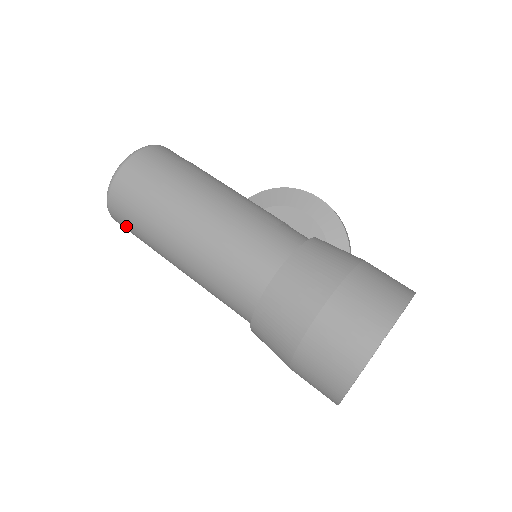
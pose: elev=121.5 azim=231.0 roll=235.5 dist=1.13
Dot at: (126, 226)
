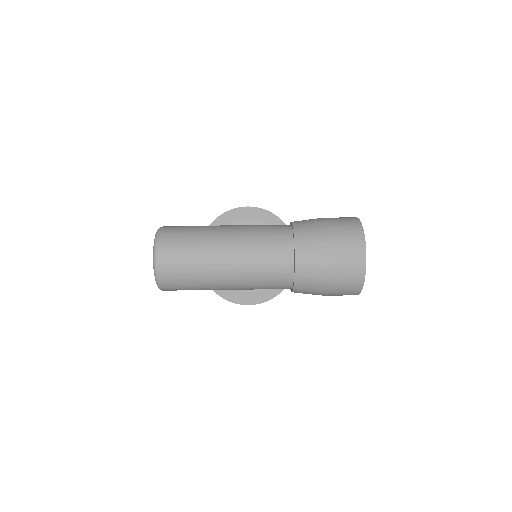
Dot at: (177, 286)
